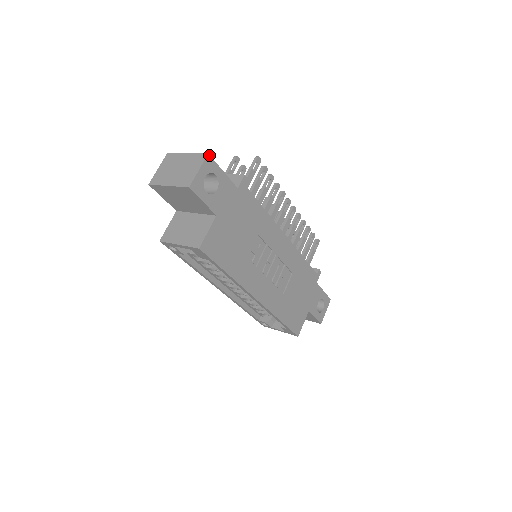
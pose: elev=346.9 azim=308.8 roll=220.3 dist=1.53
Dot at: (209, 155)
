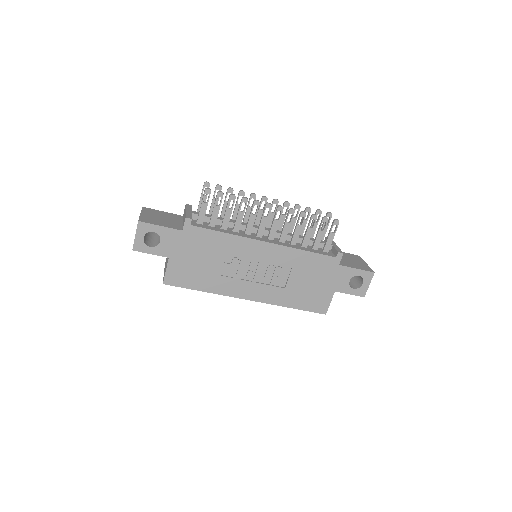
Dot at: (140, 222)
